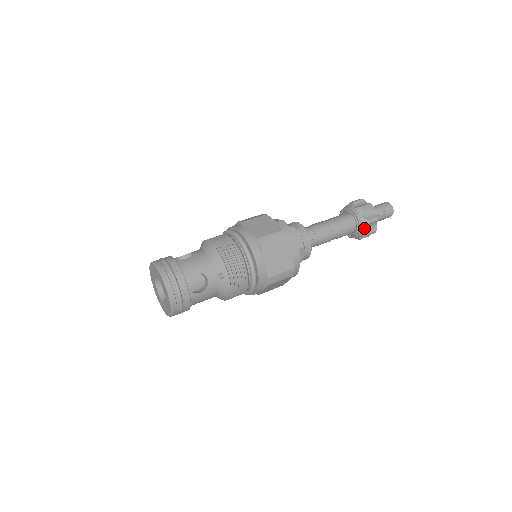
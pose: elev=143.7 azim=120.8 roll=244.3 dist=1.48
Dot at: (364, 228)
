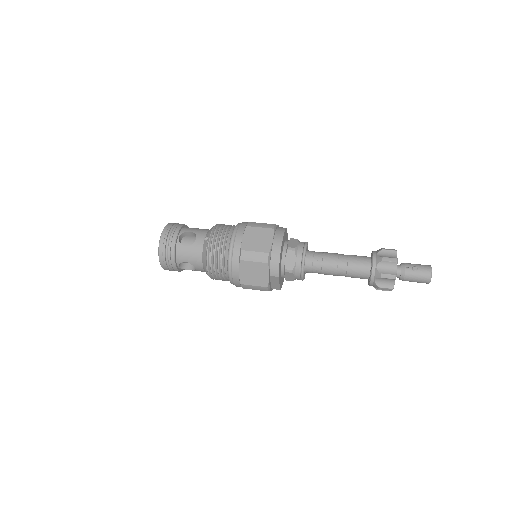
Dot at: (377, 266)
